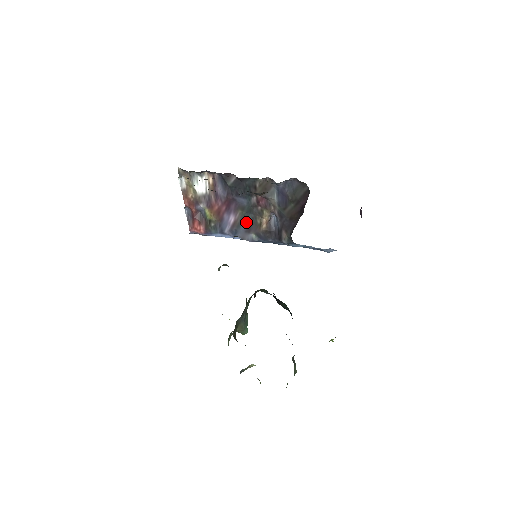
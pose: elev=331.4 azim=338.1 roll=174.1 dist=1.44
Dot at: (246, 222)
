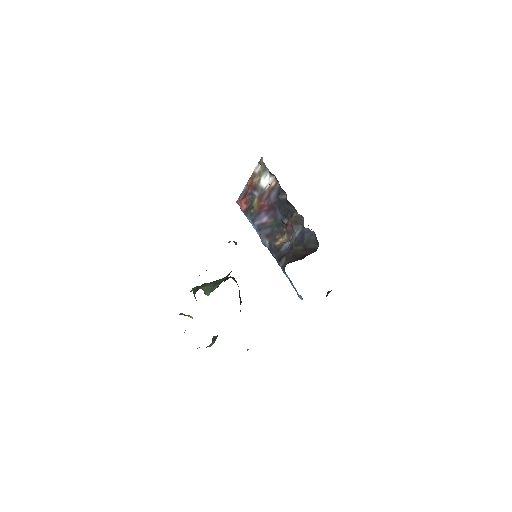
Dot at: (270, 230)
